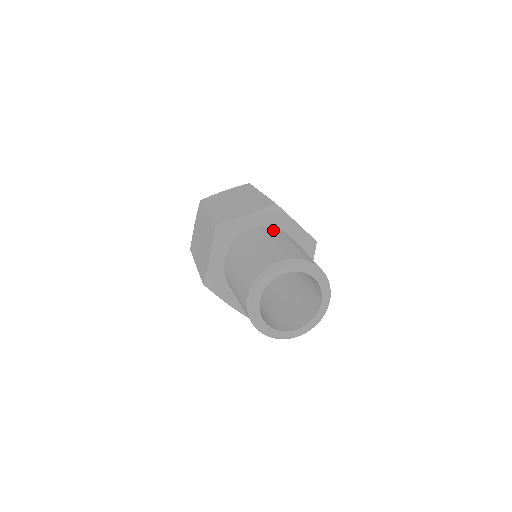
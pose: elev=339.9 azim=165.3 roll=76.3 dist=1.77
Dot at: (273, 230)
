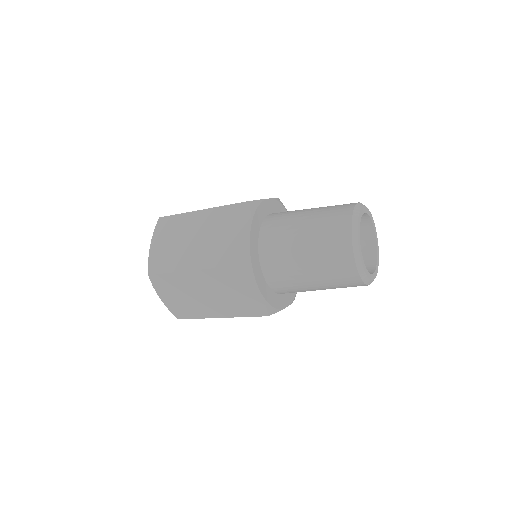
Dot at: occluded
